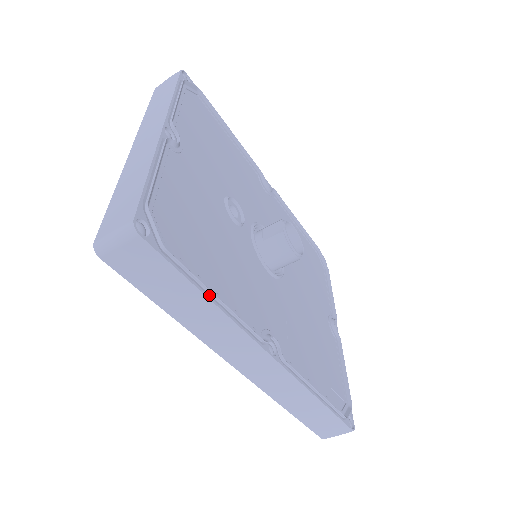
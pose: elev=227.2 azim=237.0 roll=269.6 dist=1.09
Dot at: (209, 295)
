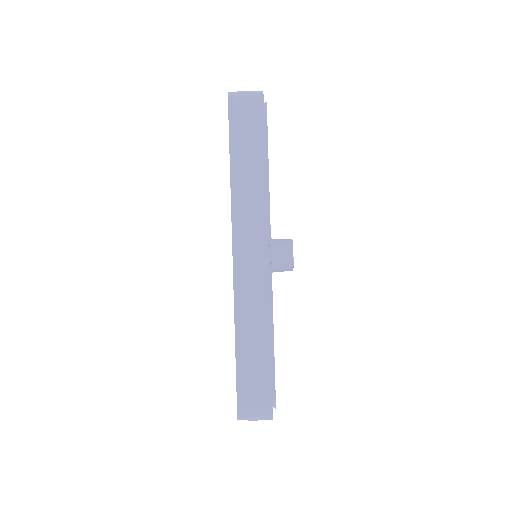
Dot at: (265, 168)
